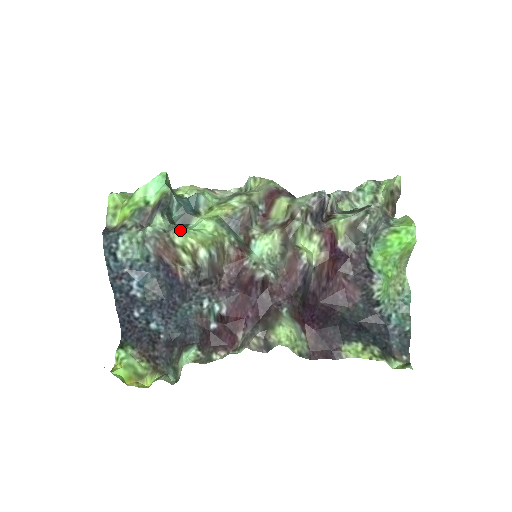
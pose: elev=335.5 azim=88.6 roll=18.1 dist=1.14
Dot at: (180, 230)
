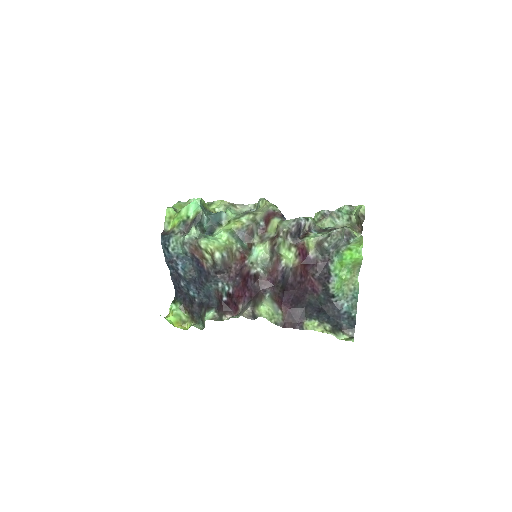
Dot at: (204, 240)
